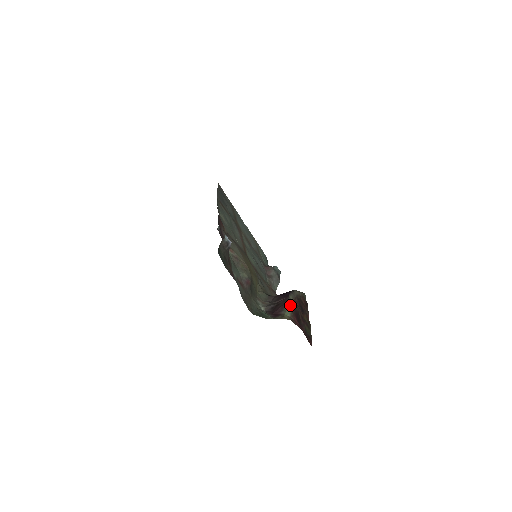
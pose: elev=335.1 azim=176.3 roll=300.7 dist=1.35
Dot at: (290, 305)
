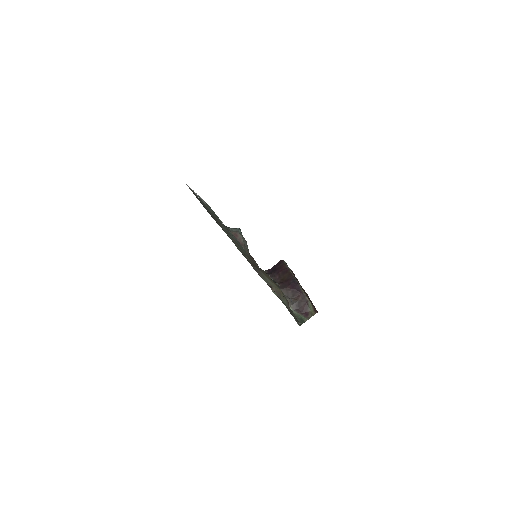
Dot at: (309, 301)
